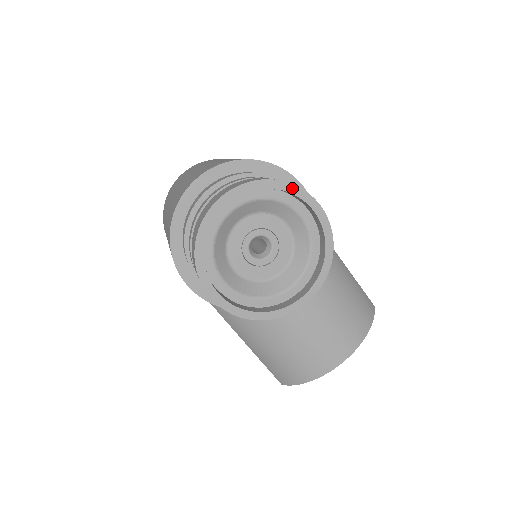
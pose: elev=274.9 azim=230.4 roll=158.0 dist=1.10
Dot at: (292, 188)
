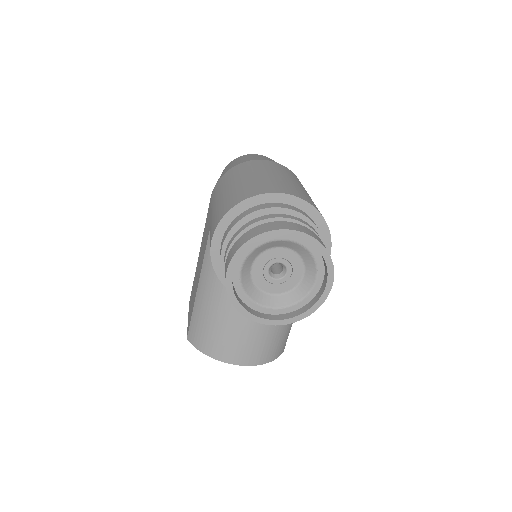
Dot at: (330, 264)
